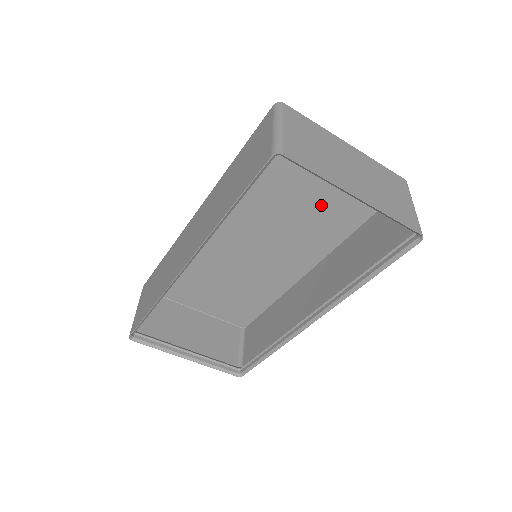
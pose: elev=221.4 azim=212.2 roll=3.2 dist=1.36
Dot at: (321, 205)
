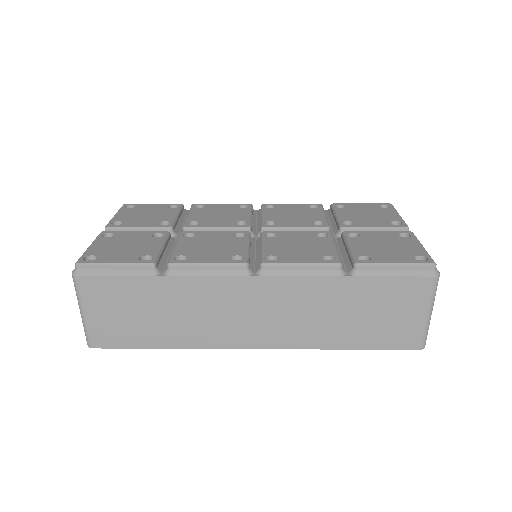
Dot at: occluded
